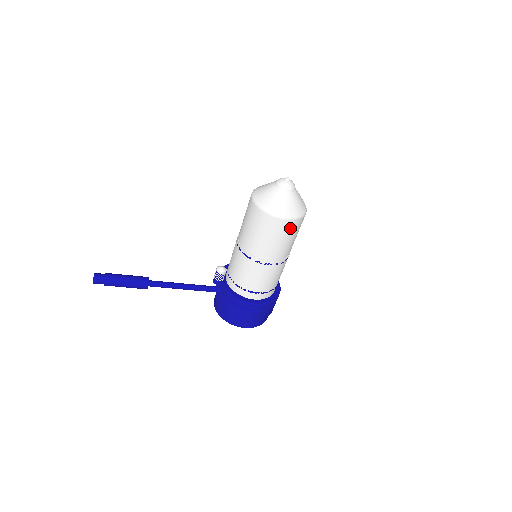
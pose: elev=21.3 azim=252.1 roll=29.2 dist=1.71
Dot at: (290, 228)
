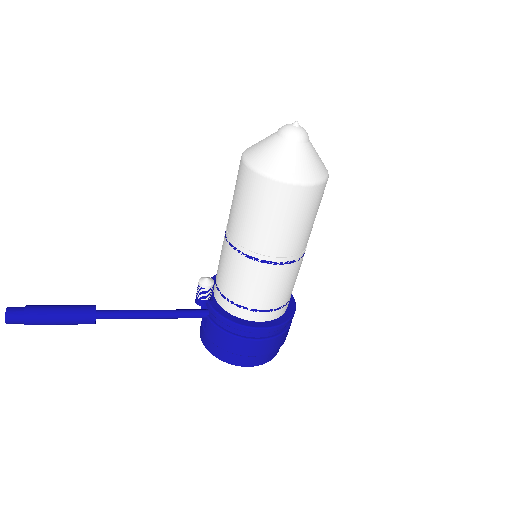
Dot at: (308, 200)
